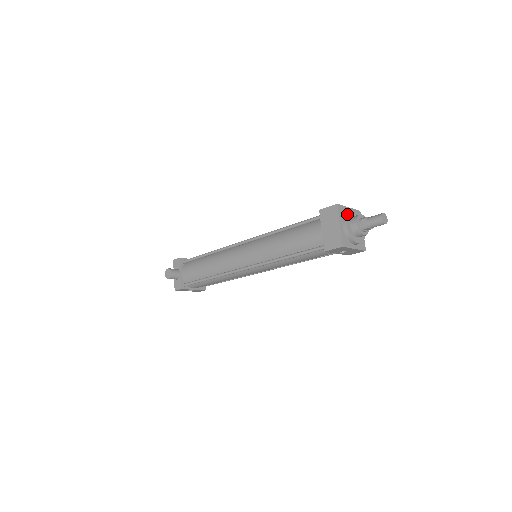
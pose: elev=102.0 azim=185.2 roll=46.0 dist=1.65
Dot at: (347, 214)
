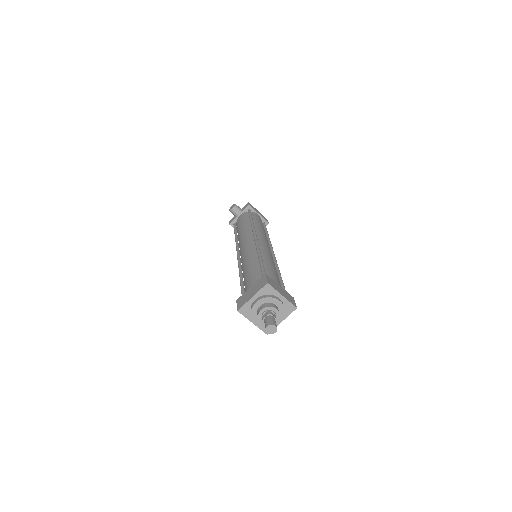
Dot at: (266, 297)
